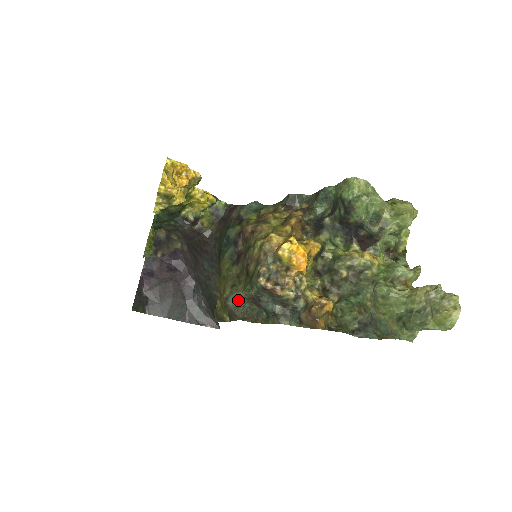
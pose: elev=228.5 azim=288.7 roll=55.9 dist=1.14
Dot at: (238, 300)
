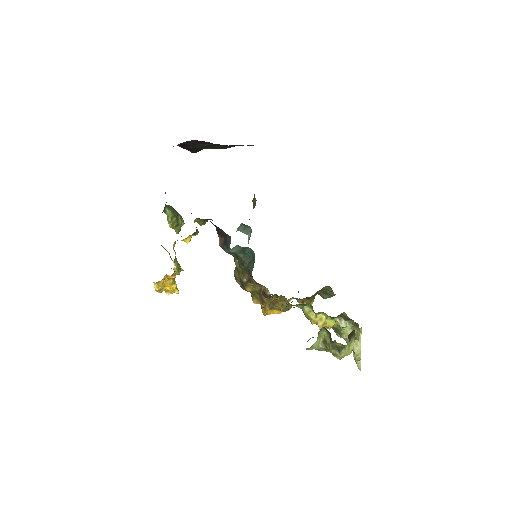
Dot at: occluded
